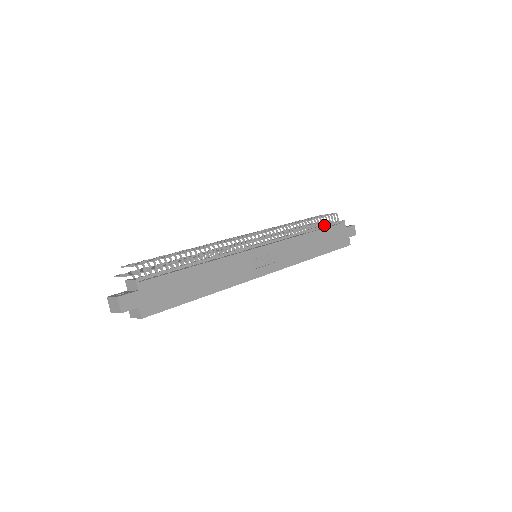
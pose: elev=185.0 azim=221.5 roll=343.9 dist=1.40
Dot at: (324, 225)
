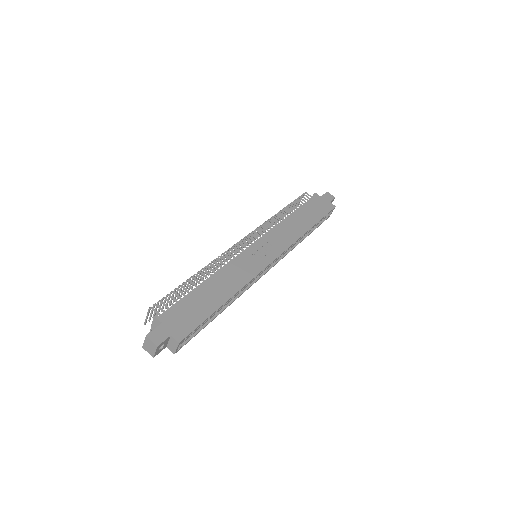
Dot at: (300, 205)
